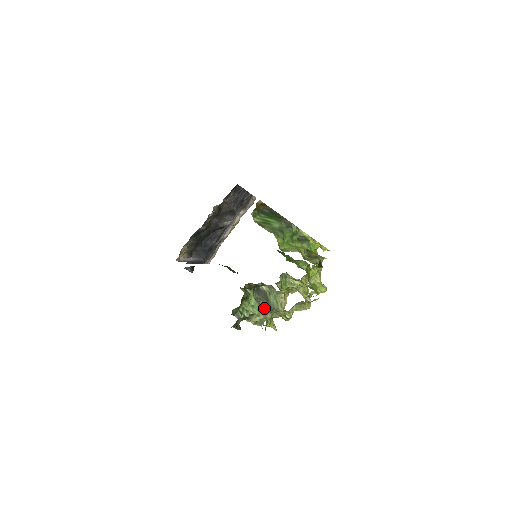
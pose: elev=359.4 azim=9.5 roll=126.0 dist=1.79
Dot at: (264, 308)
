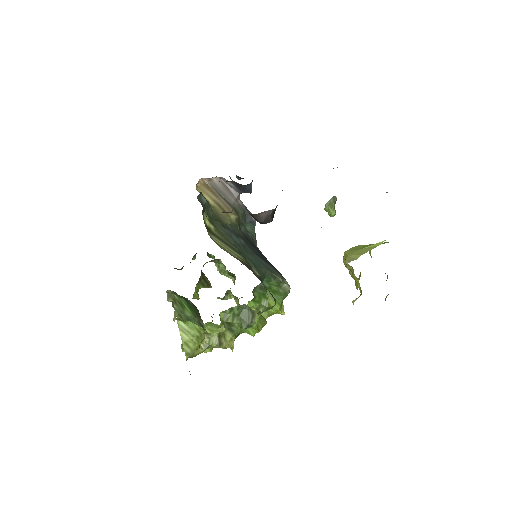
Dot at: occluded
